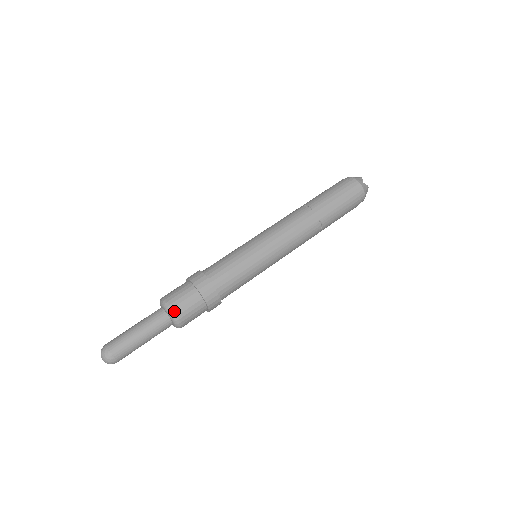
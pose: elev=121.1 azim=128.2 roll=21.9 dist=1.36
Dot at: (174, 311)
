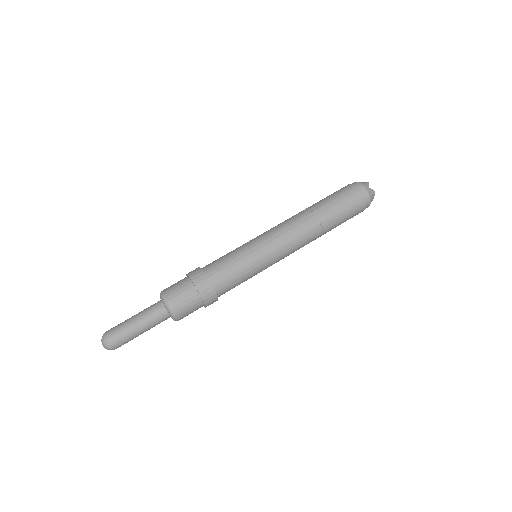
Dot at: (170, 303)
